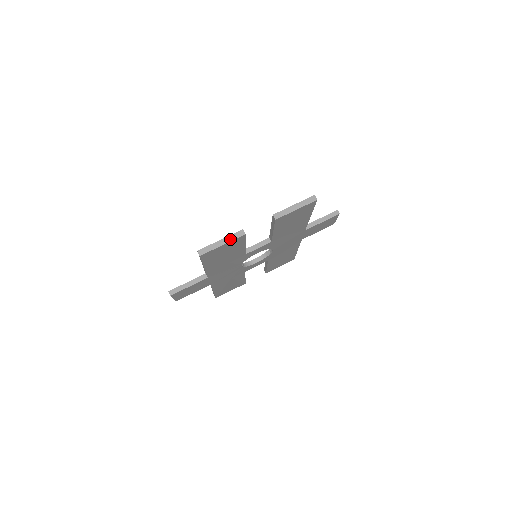
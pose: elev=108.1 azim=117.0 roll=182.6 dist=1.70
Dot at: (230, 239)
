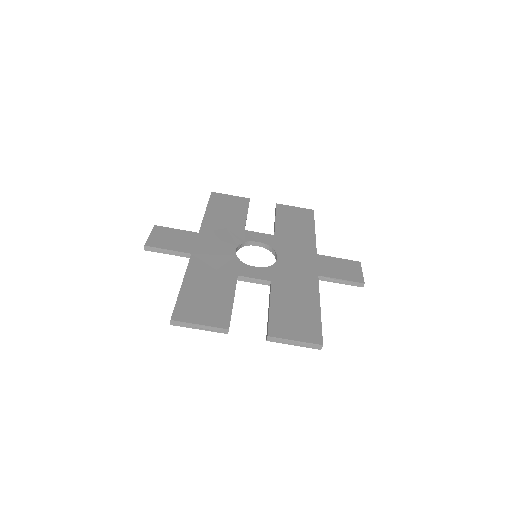
Dot at: (210, 329)
